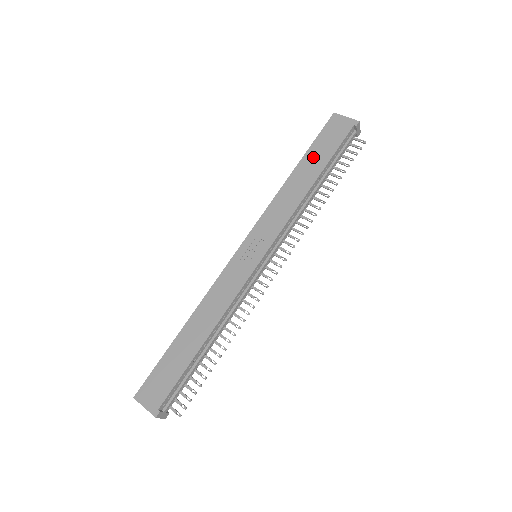
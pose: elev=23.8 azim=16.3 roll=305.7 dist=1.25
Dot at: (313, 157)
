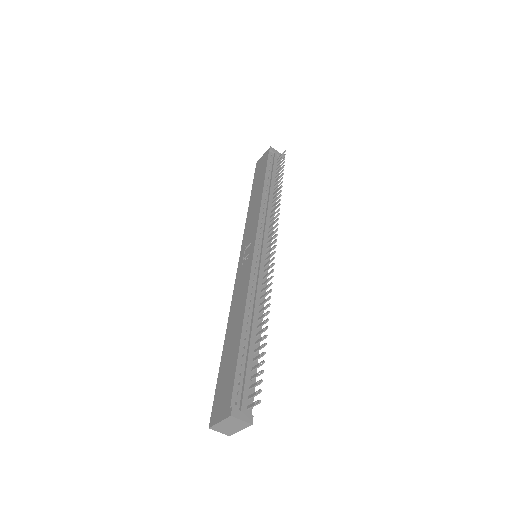
Dot at: (256, 184)
